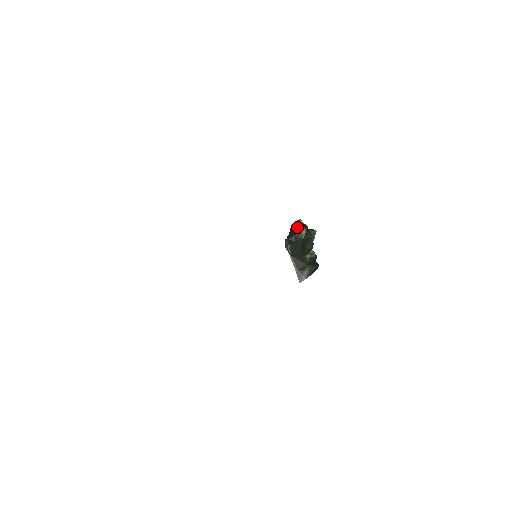
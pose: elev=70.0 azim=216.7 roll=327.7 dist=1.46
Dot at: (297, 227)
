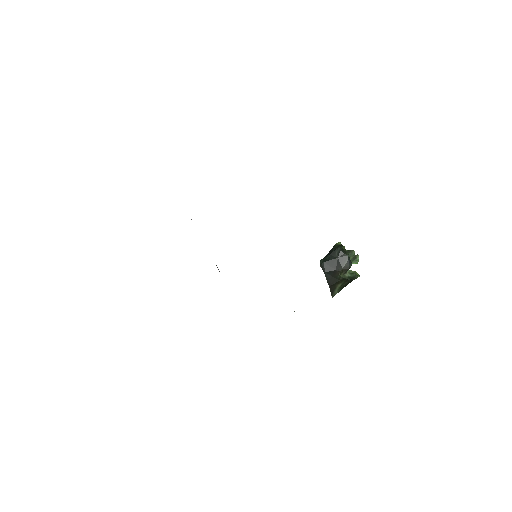
Dot at: (334, 248)
